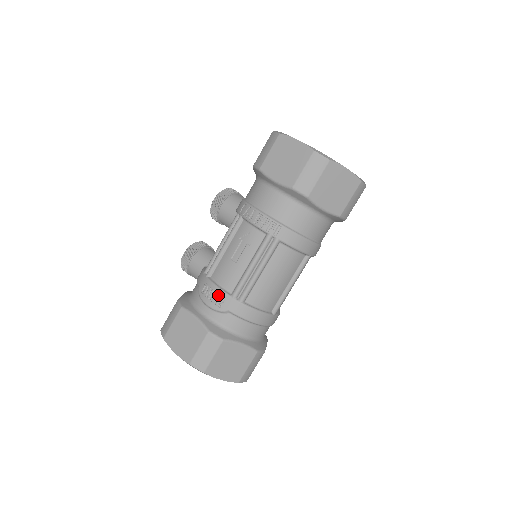
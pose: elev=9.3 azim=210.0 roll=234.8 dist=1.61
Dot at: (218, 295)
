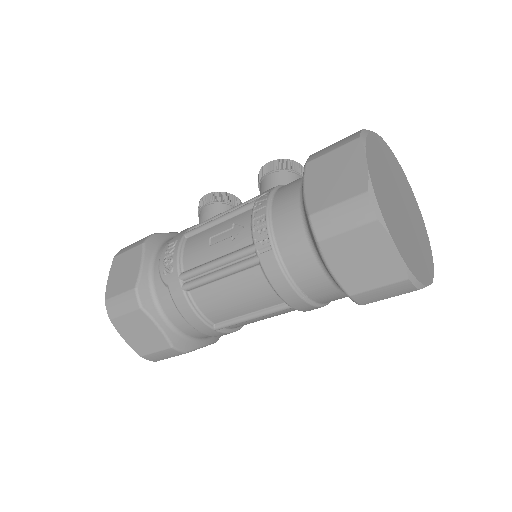
Dot at: (172, 262)
